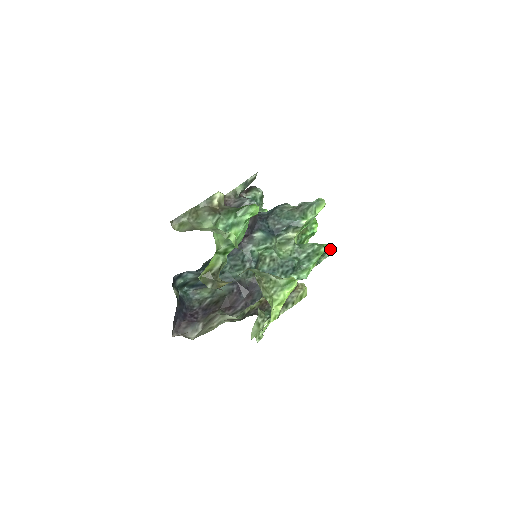
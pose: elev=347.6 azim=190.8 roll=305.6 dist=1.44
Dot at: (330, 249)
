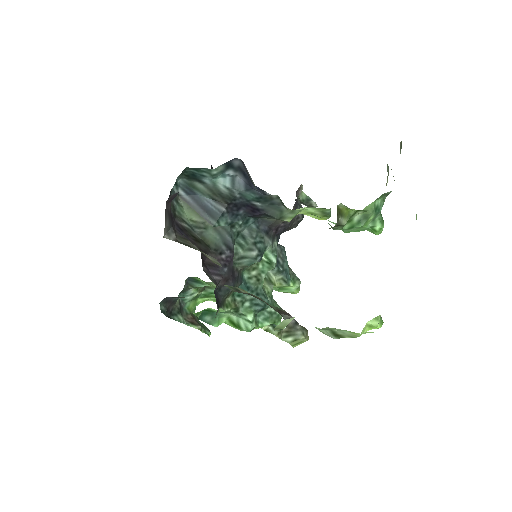
Dot at: occluded
